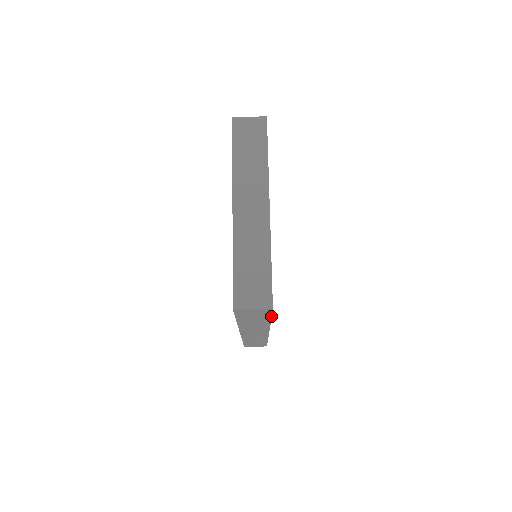
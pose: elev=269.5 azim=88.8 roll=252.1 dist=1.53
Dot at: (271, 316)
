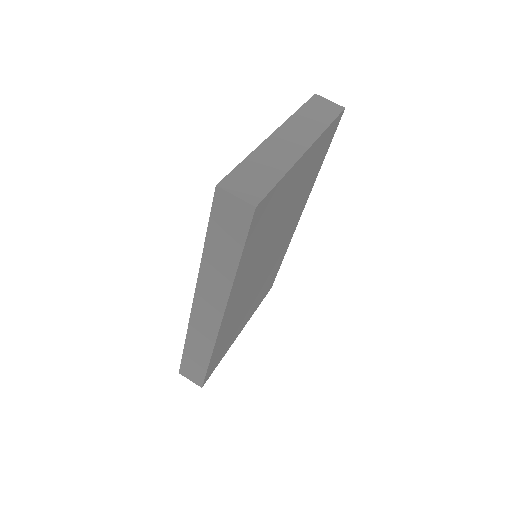
Dot at: (245, 240)
